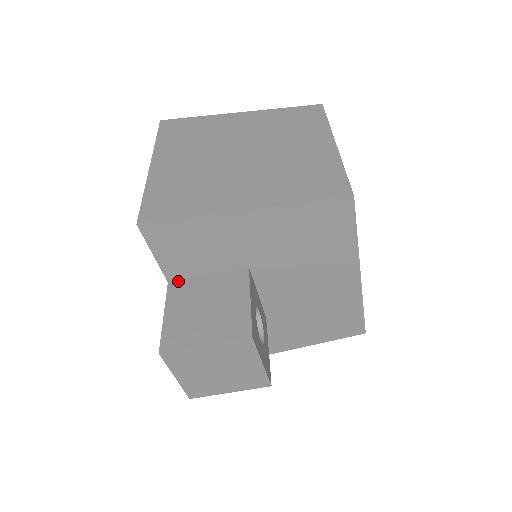
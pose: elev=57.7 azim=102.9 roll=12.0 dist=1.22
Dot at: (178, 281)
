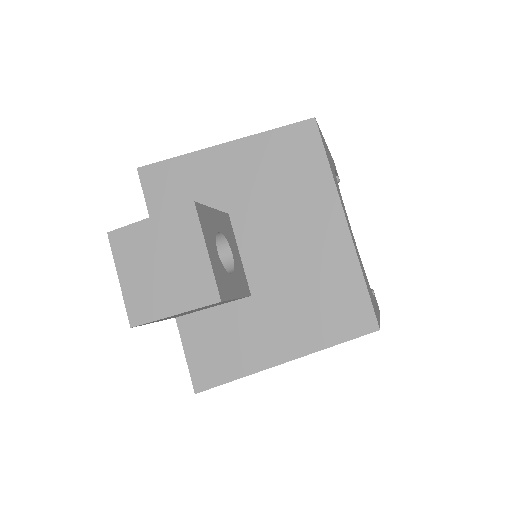
Dot at: occluded
